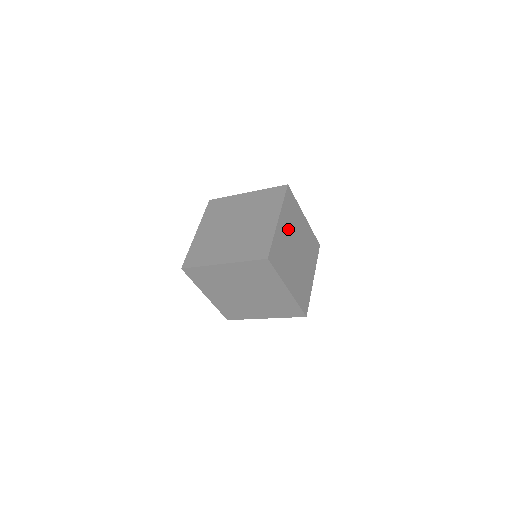
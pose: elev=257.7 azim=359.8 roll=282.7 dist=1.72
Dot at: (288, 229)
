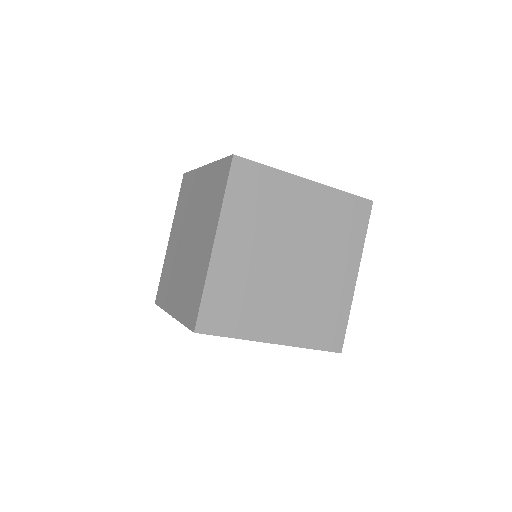
Dot at: (310, 218)
